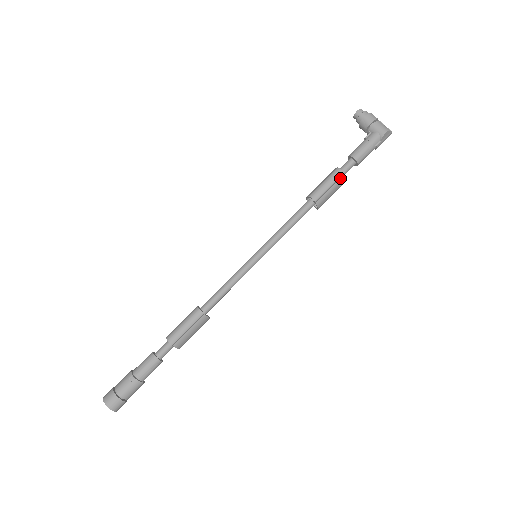
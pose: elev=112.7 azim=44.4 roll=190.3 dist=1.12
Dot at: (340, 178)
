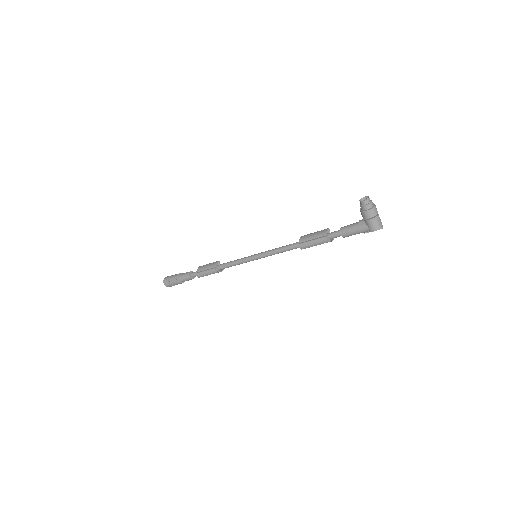
Dot at: (326, 242)
